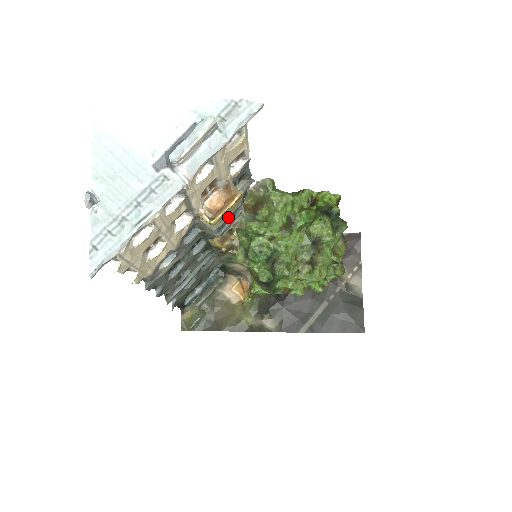
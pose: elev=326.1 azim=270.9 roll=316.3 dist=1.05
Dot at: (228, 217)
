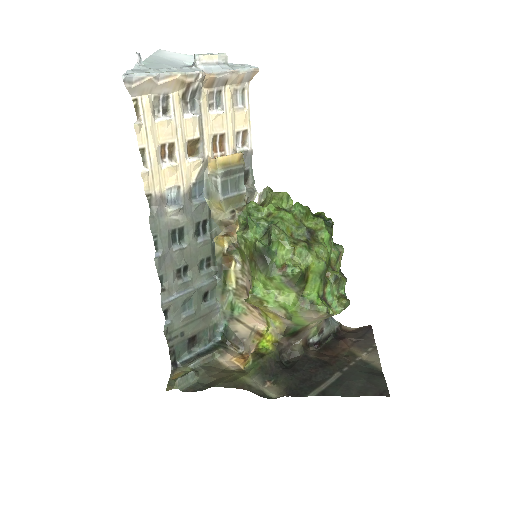
Dot at: (231, 181)
